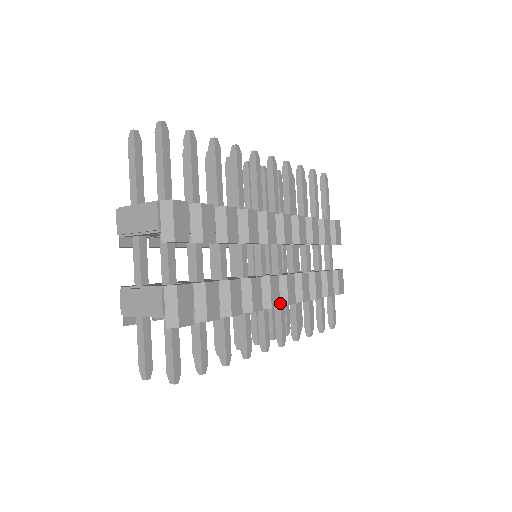
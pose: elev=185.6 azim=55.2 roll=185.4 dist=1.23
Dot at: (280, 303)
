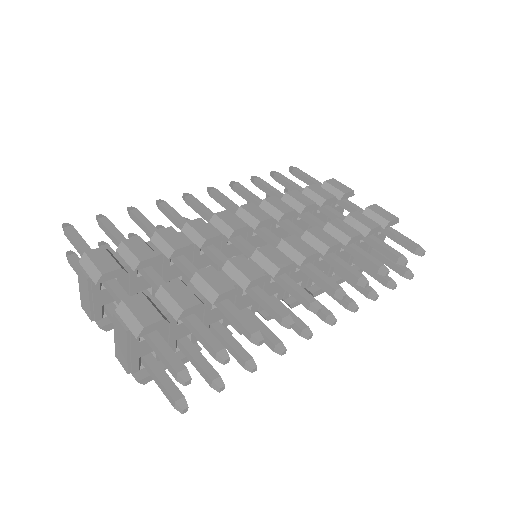
Dot at: (298, 264)
